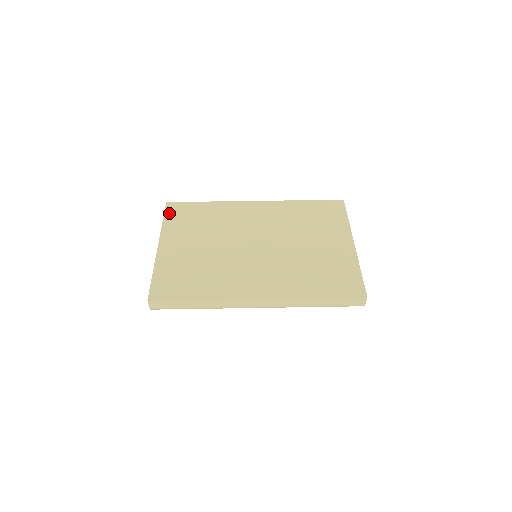
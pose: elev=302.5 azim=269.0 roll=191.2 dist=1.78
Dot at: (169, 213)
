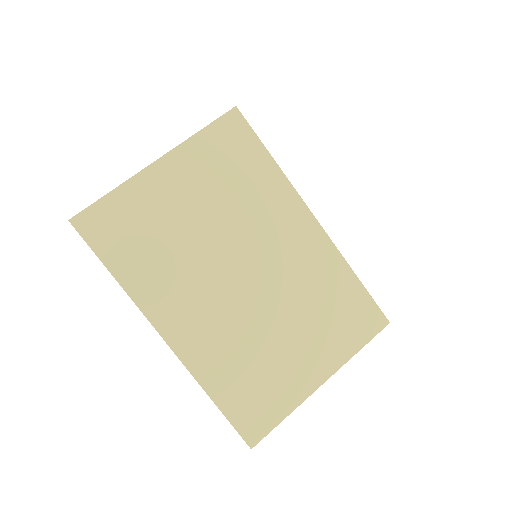
Dot at: (220, 126)
